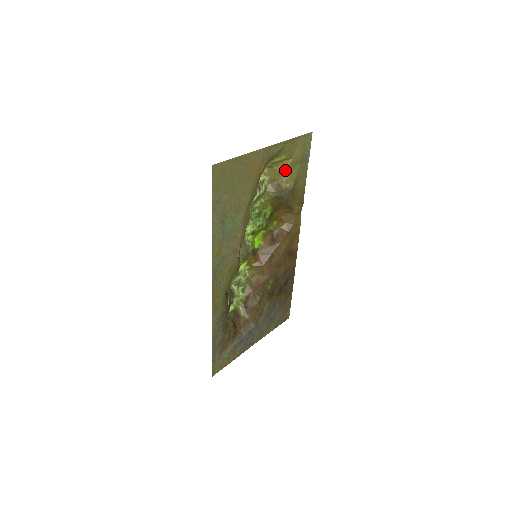
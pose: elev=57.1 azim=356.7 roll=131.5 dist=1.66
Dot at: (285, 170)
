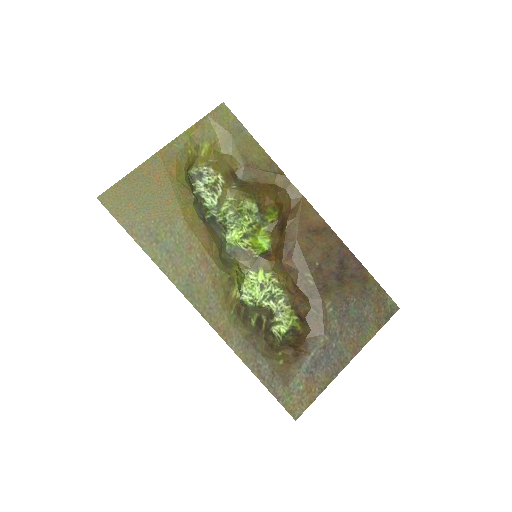
Dot at: (222, 155)
